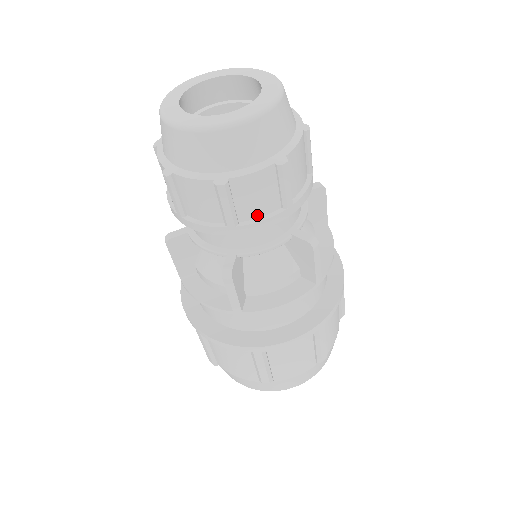
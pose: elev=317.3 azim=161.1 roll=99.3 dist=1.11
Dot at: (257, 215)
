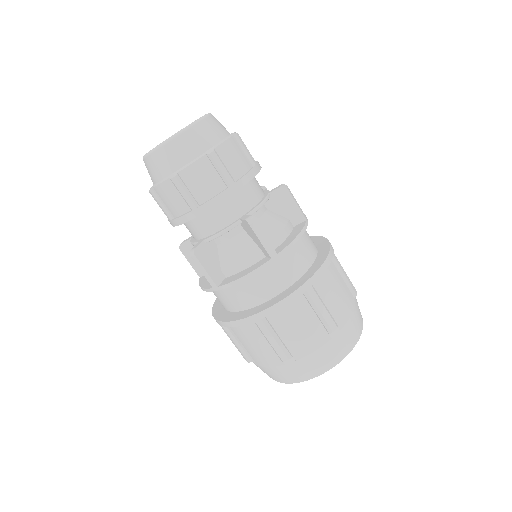
Dot at: (242, 173)
